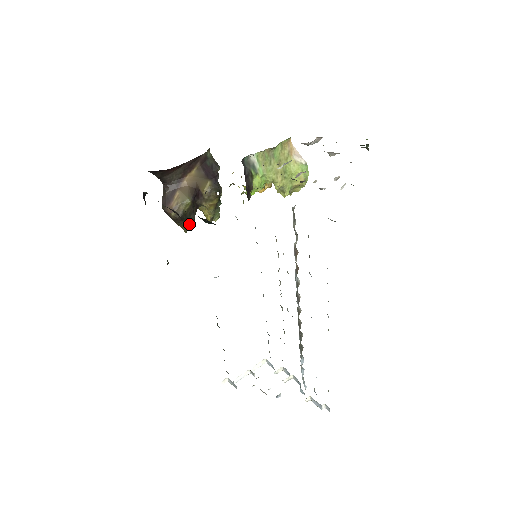
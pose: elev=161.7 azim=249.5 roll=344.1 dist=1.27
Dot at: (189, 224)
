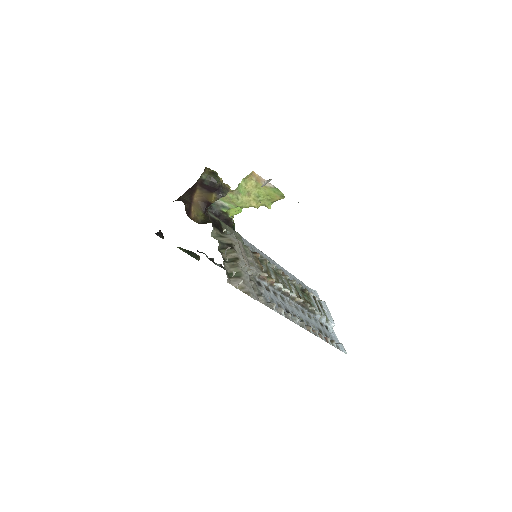
Dot at: occluded
